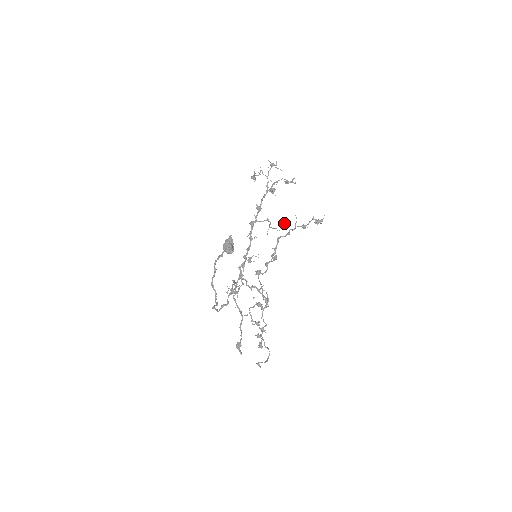
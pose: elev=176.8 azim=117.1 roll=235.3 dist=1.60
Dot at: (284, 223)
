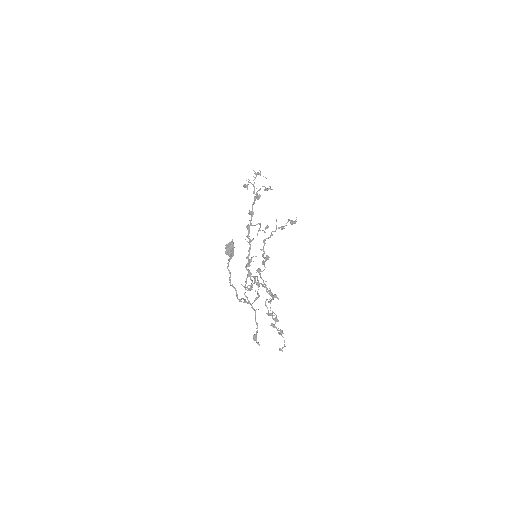
Dot at: (268, 226)
